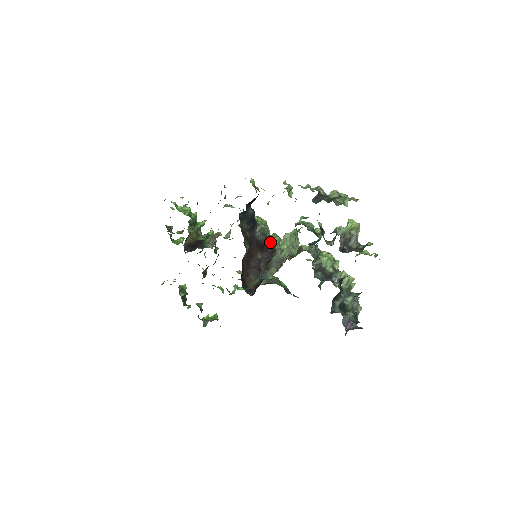
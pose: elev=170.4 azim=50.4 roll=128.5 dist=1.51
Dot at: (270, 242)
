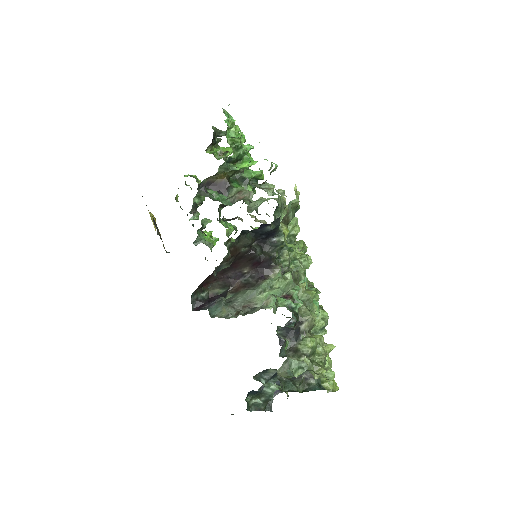
Dot at: (281, 256)
